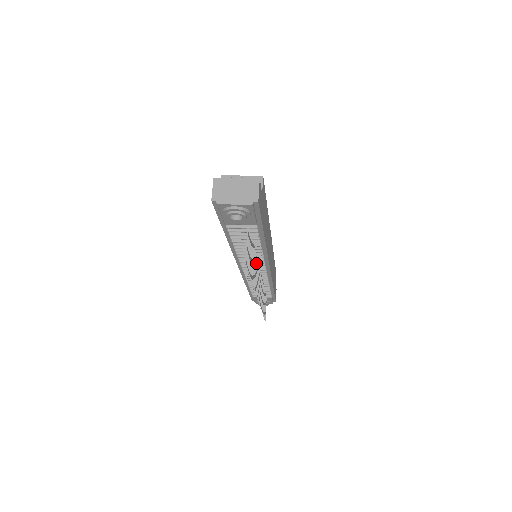
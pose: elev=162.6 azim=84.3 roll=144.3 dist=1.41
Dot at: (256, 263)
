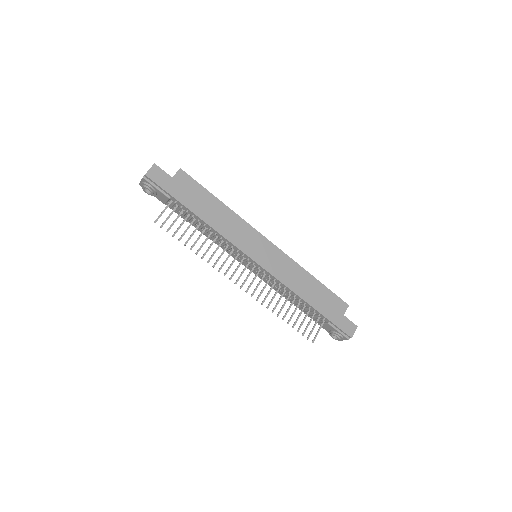
Dot at: (224, 249)
